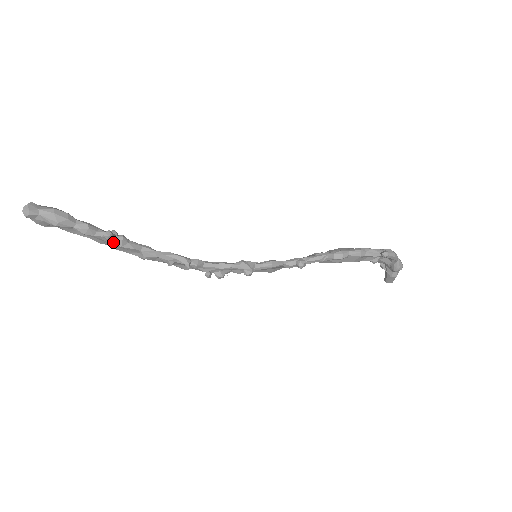
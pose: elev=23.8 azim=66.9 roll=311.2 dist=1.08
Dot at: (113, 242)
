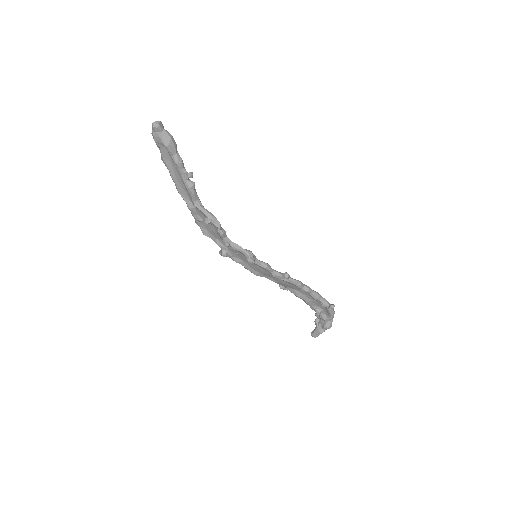
Dot at: (187, 182)
